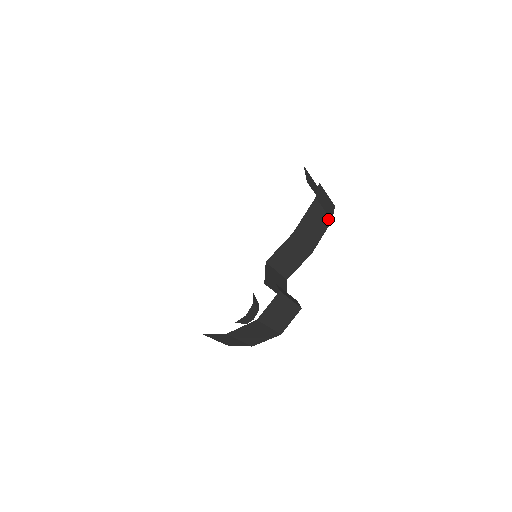
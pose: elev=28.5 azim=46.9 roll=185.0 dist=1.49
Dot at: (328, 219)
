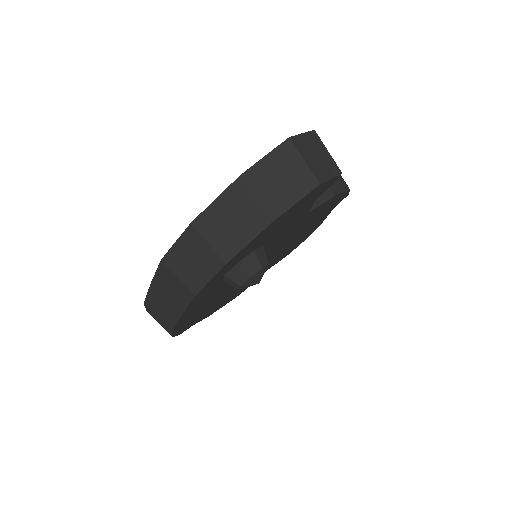
Dot at: (346, 185)
